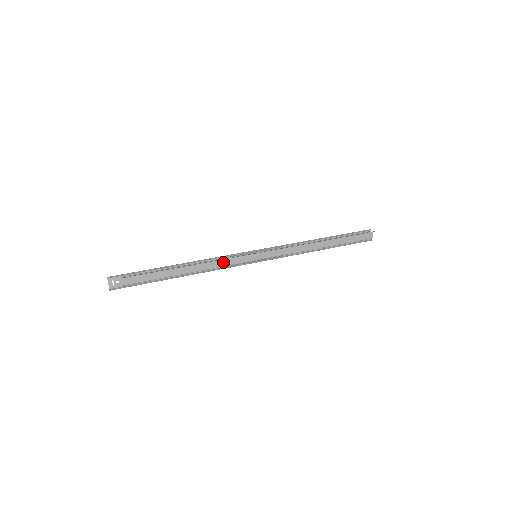
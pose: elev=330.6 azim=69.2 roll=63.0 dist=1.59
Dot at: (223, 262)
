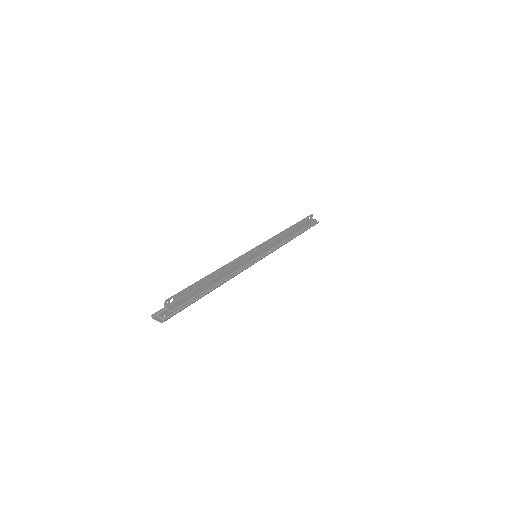
Dot at: (236, 267)
